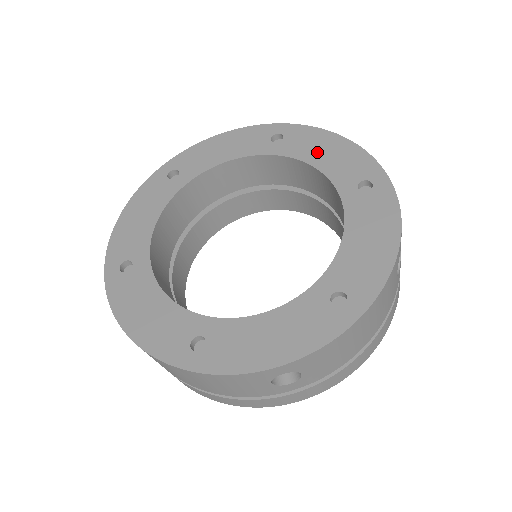
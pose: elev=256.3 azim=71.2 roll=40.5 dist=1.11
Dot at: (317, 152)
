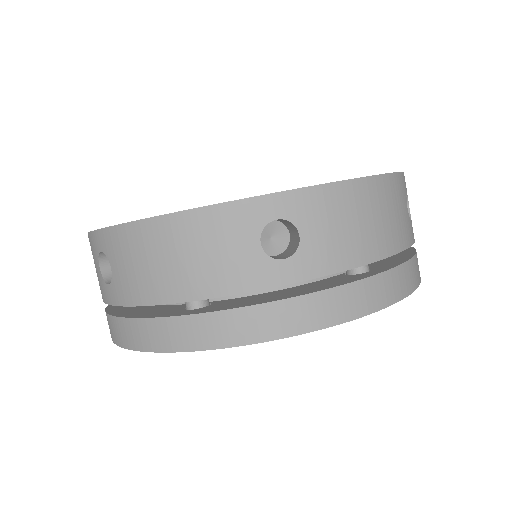
Dot at: occluded
